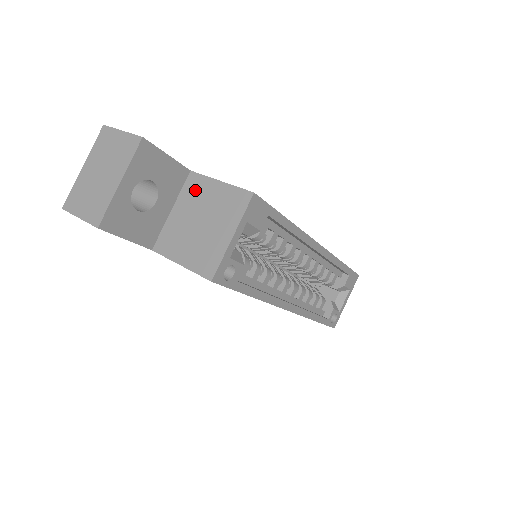
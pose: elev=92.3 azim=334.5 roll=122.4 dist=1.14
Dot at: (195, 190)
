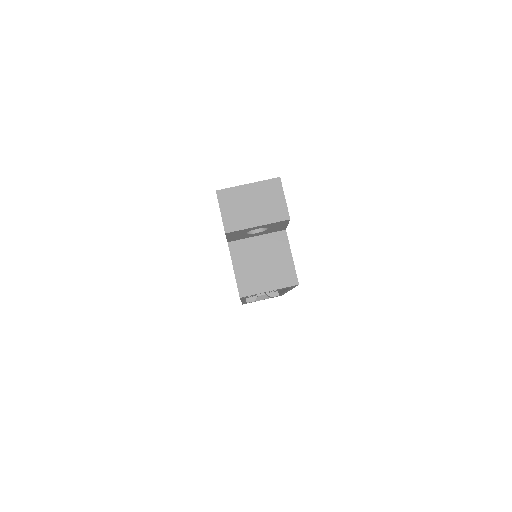
Dot at: (278, 243)
